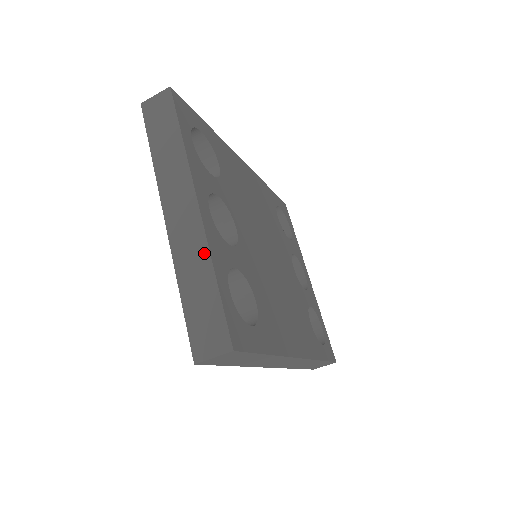
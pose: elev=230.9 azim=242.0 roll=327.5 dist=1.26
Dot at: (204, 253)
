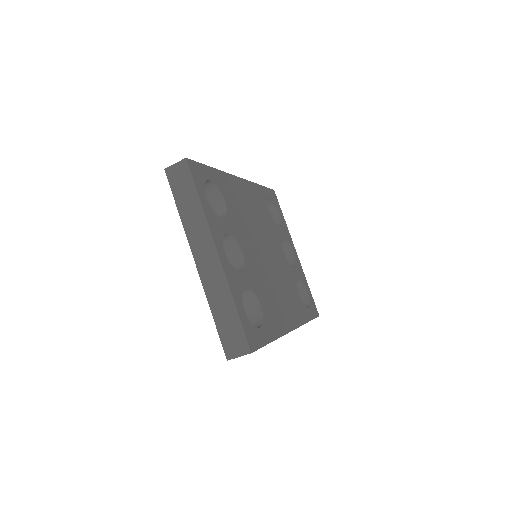
Dot at: (226, 289)
